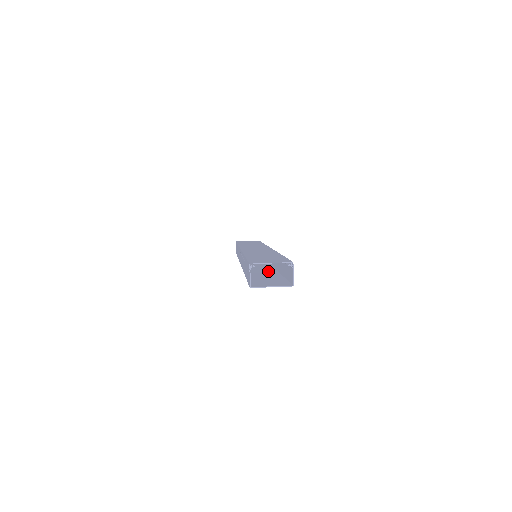
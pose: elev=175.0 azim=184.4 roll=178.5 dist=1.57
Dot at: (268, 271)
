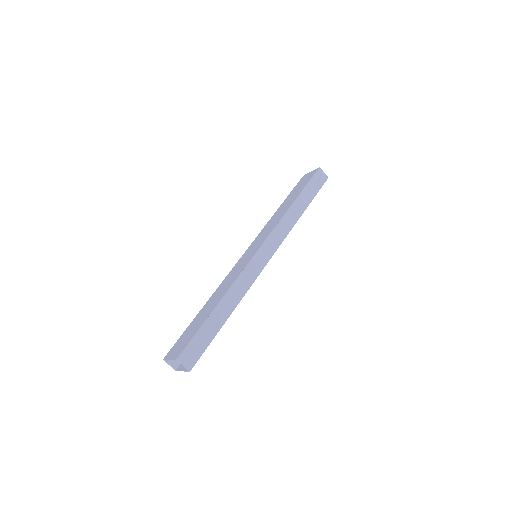
Dot at: occluded
